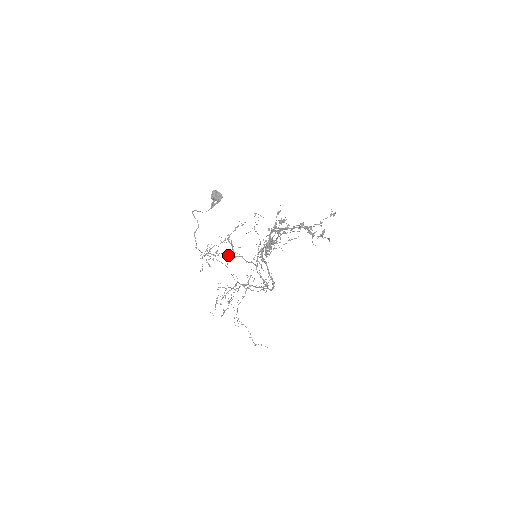
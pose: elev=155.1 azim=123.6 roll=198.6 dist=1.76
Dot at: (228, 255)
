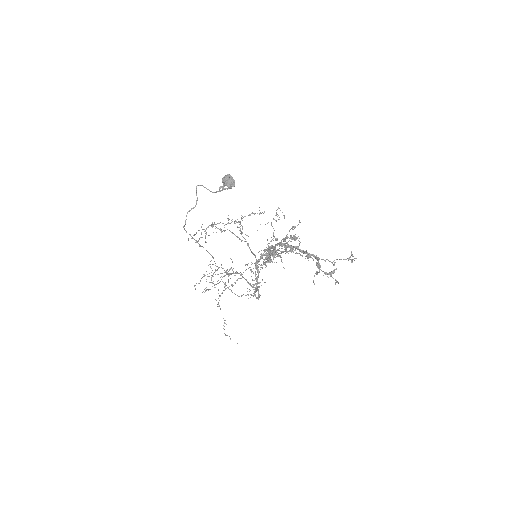
Dot at: (235, 235)
